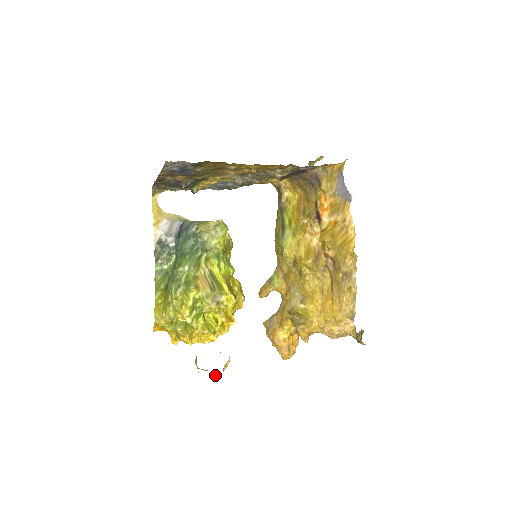
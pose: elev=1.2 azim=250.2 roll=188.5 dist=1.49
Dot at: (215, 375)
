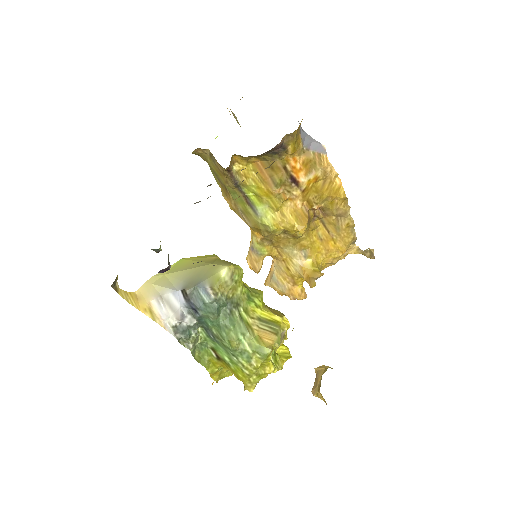
Dot at: occluded
